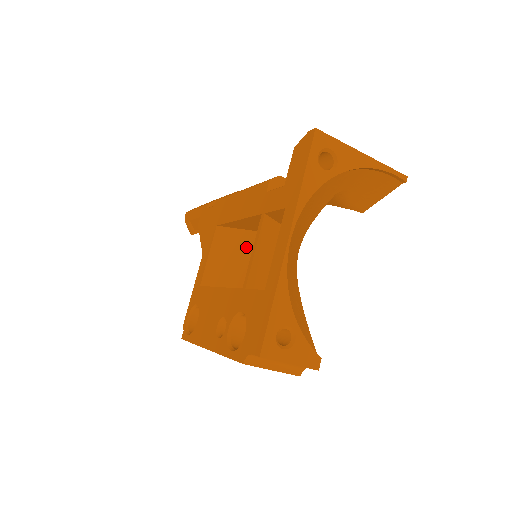
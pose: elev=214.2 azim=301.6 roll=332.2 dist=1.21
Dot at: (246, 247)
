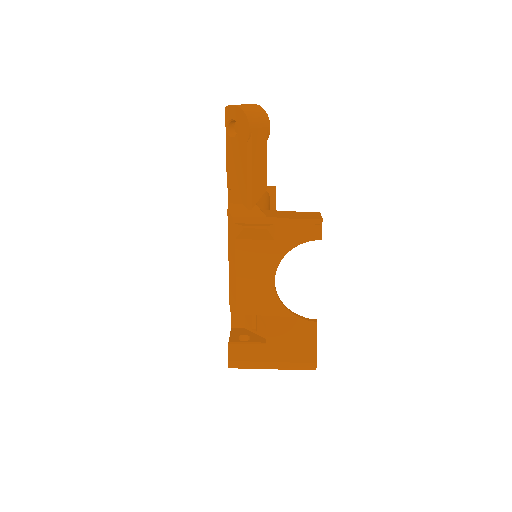
Dot at: occluded
